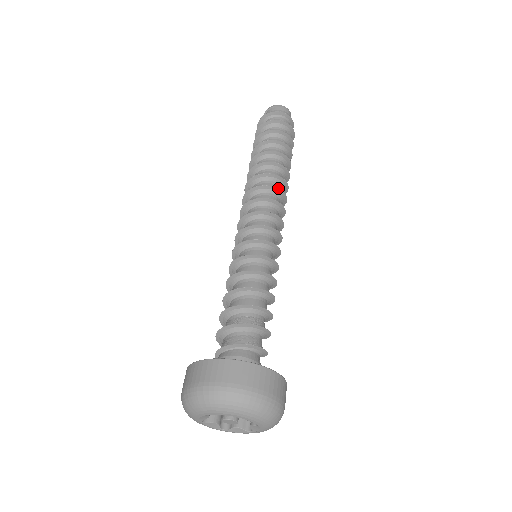
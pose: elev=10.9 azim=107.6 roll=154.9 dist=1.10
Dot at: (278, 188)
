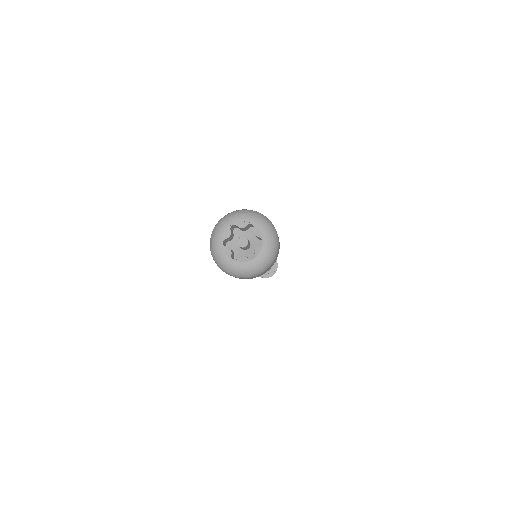
Dot at: occluded
